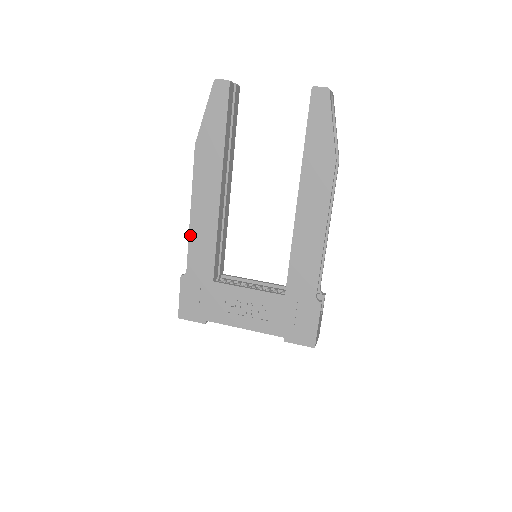
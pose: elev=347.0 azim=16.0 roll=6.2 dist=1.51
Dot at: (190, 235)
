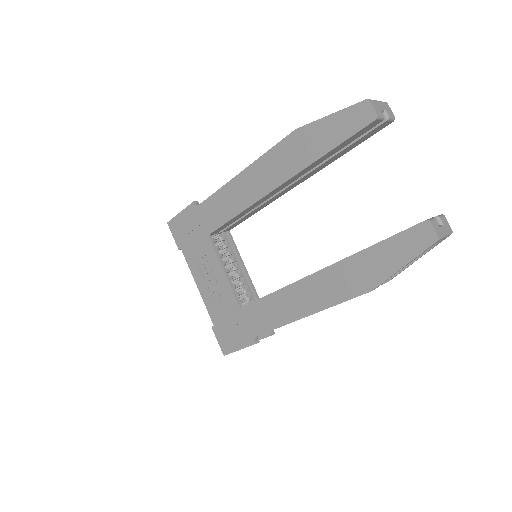
Dot at: (225, 186)
